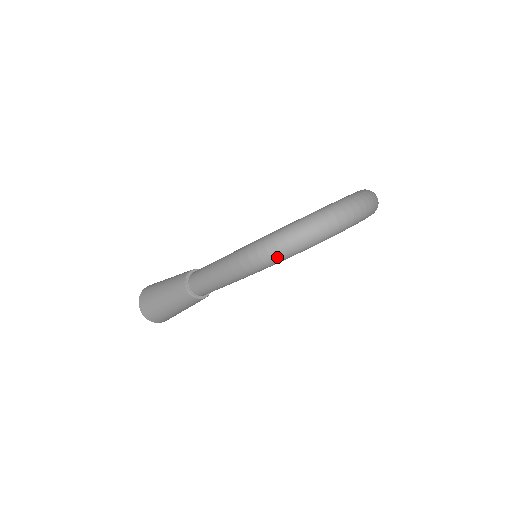
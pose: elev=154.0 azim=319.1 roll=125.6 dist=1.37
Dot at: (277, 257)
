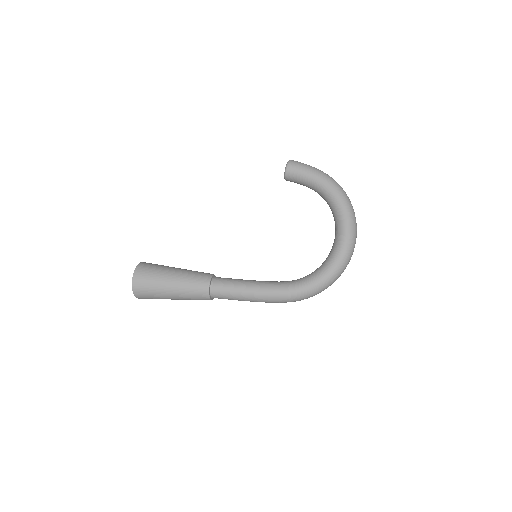
Dot at: occluded
